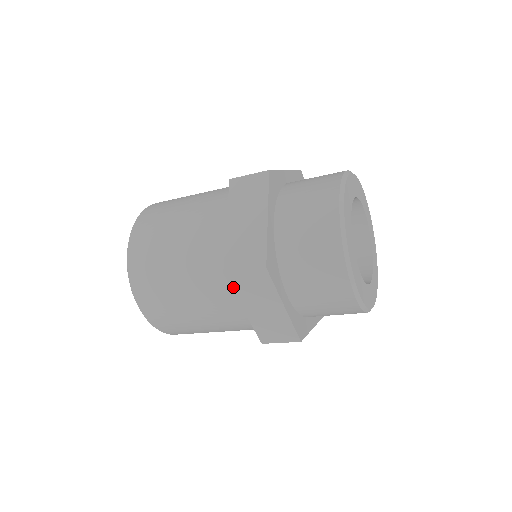
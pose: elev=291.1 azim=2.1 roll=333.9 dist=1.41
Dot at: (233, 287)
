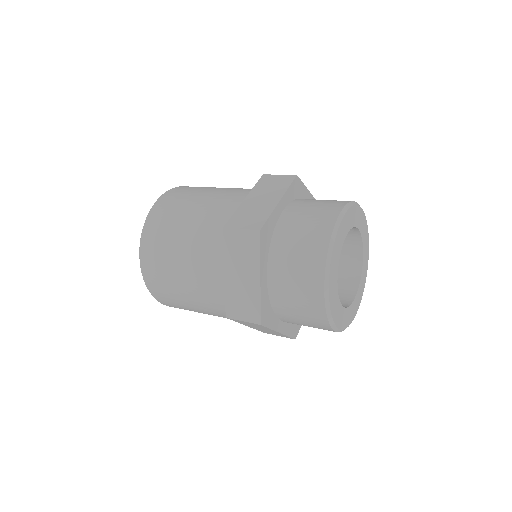
Dot at: (226, 244)
